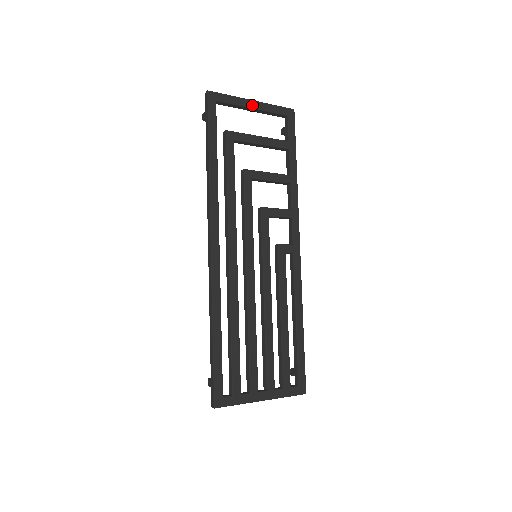
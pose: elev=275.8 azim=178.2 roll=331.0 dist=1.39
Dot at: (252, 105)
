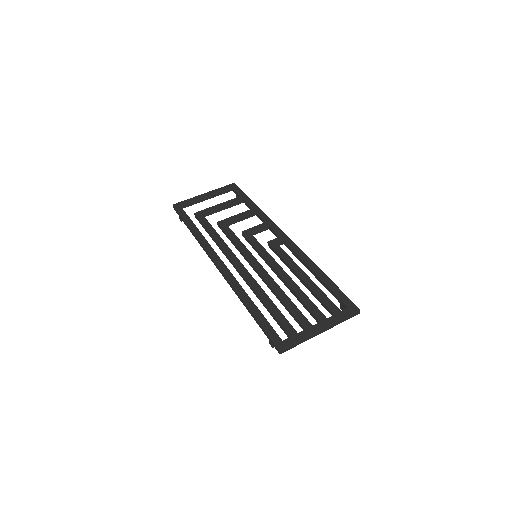
Dot at: (205, 195)
